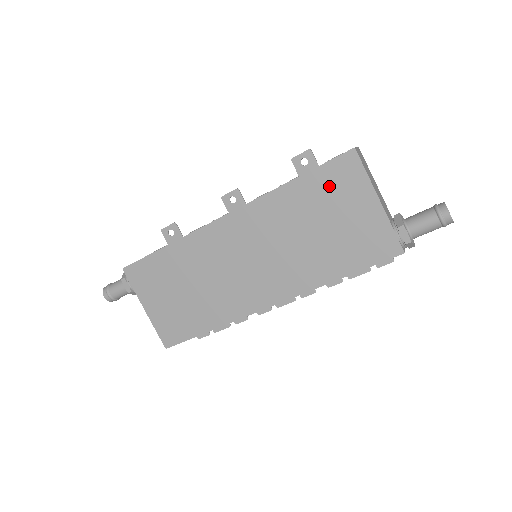
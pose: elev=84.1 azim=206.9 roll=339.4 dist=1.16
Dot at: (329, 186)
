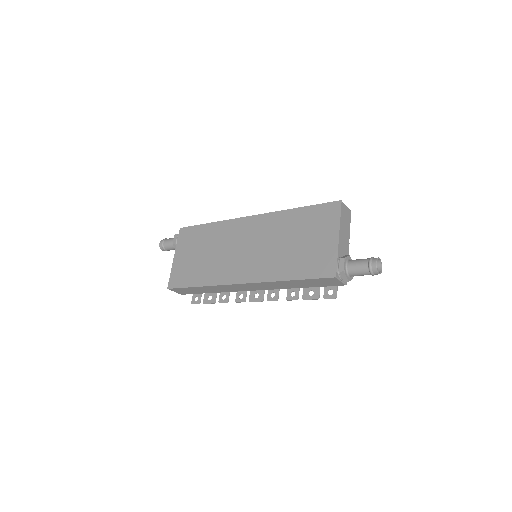
Dot at: (316, 218)
